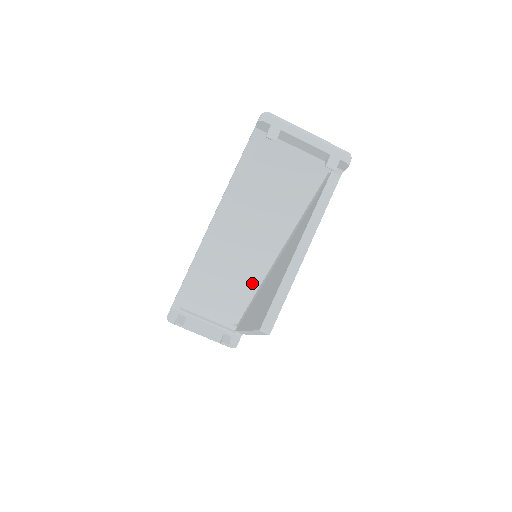
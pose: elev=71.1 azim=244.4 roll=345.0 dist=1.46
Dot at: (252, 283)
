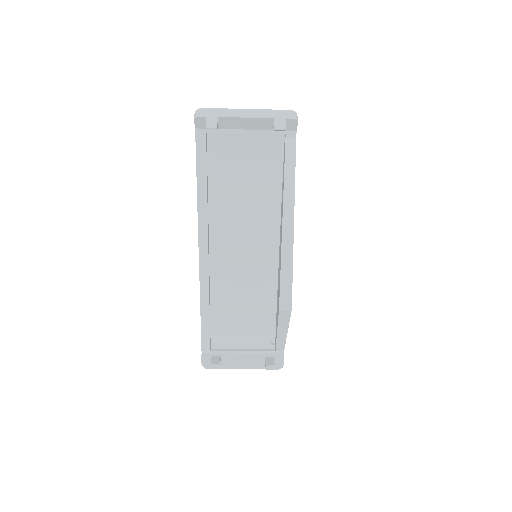
Dot at: (268, 289)
